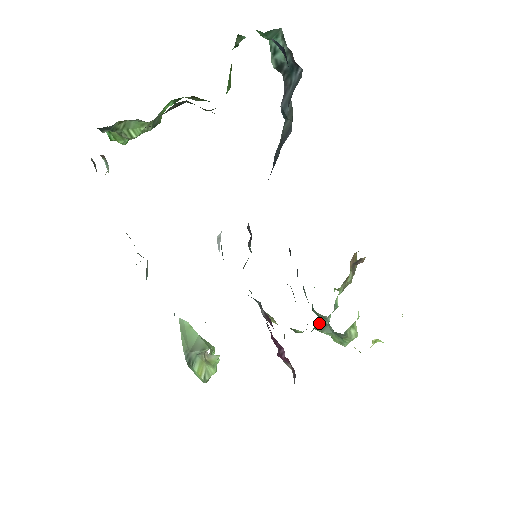
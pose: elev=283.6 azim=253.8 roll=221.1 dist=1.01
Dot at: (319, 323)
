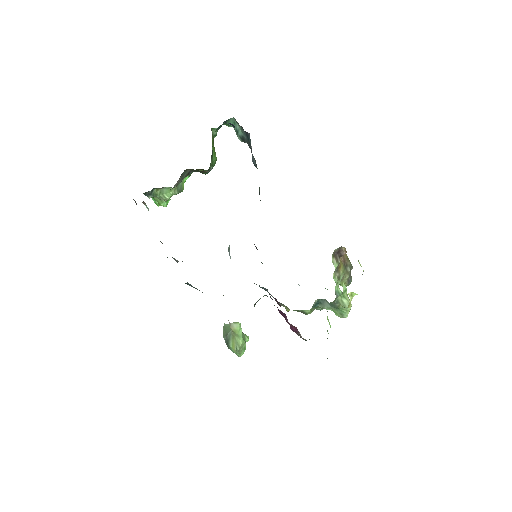
Dot at: (317, 300)
